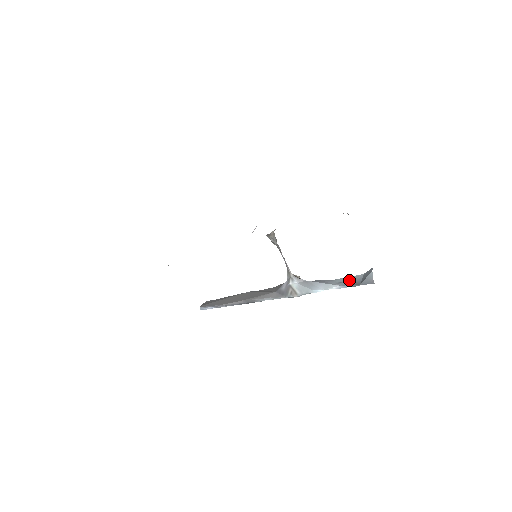
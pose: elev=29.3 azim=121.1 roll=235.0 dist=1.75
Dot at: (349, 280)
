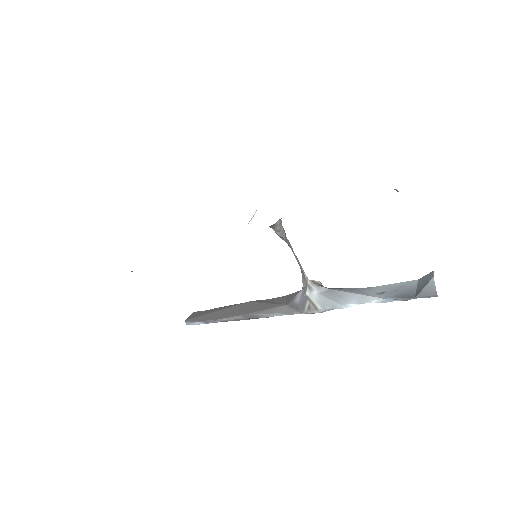
Dot at: (396, 289)
